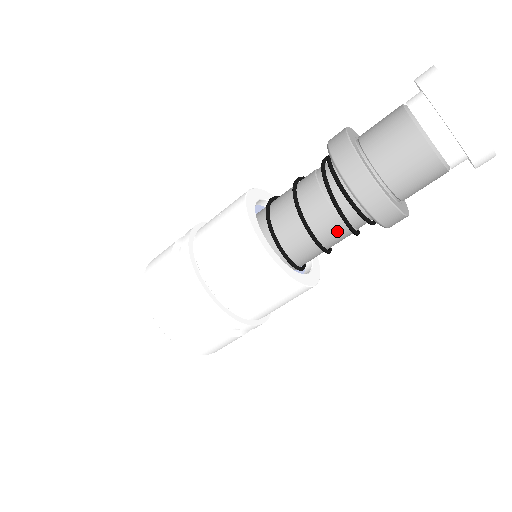
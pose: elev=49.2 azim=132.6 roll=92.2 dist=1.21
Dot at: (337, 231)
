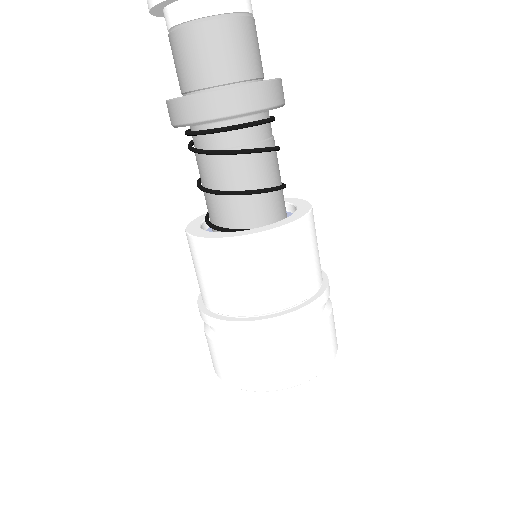
Dot at: (208, 166)
